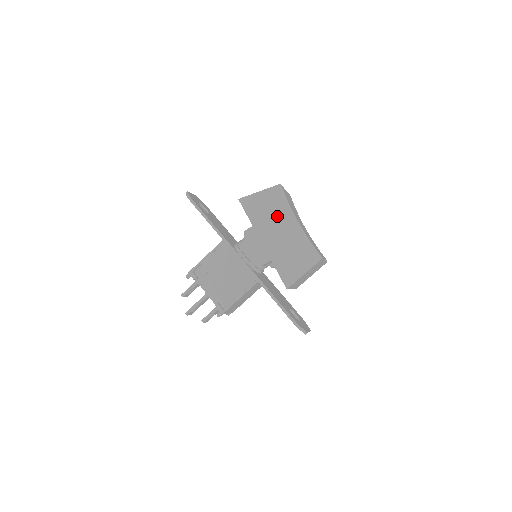
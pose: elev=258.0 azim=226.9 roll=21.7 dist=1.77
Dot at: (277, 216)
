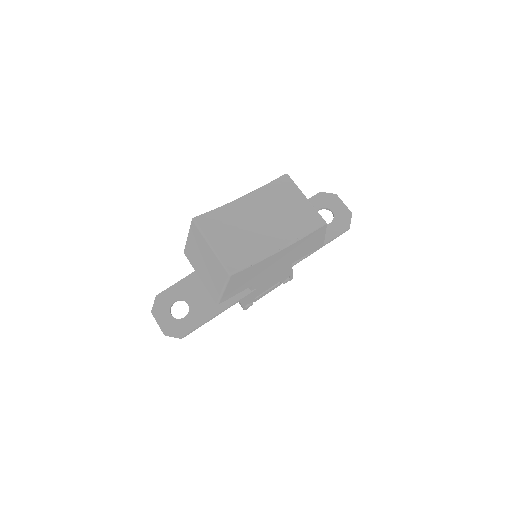
Dot at: (260, 269)
